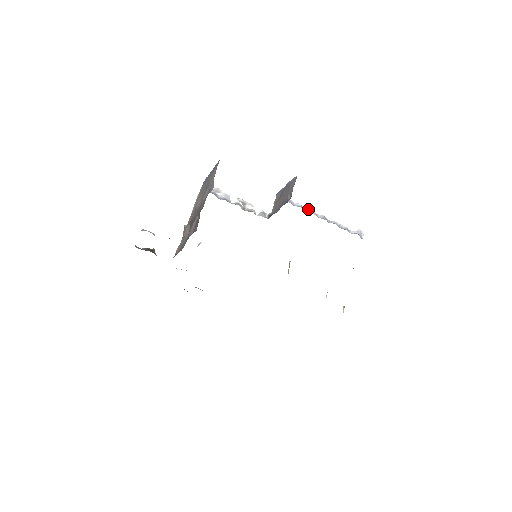
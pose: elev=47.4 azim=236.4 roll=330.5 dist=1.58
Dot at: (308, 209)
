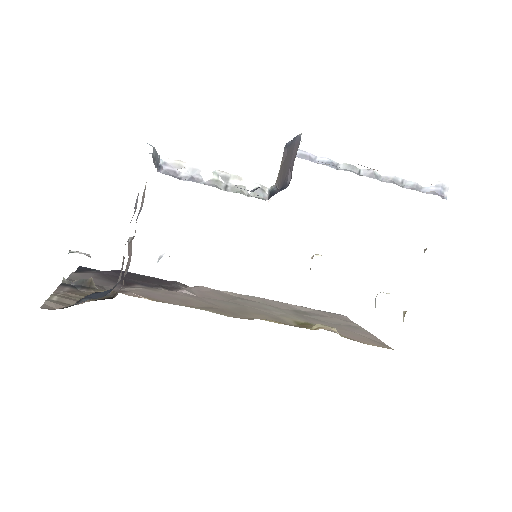
Dot at: (343, 164)
